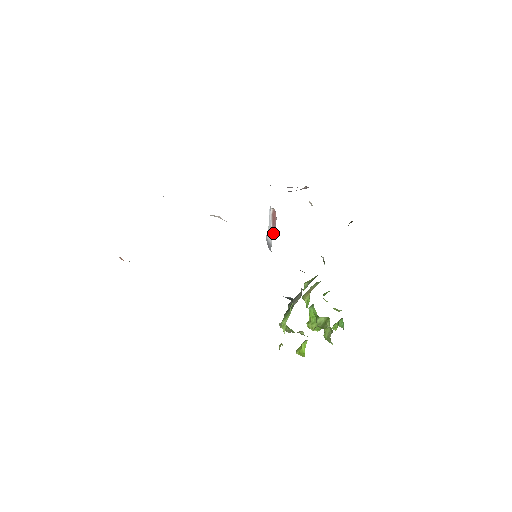
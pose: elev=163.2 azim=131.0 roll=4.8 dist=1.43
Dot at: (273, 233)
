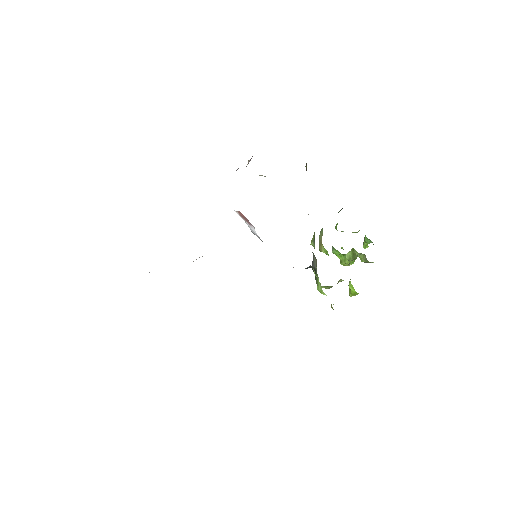
Dot at: (253, 228)
